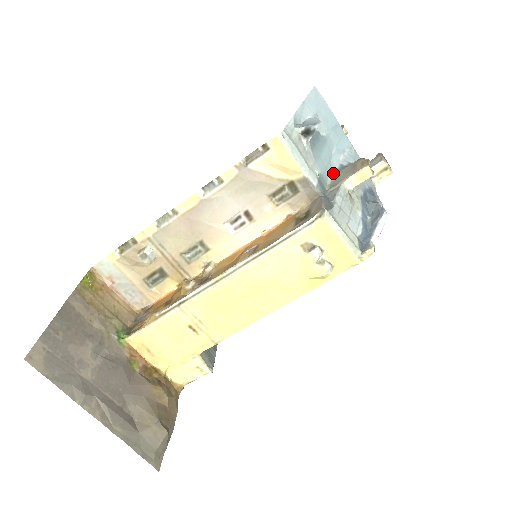
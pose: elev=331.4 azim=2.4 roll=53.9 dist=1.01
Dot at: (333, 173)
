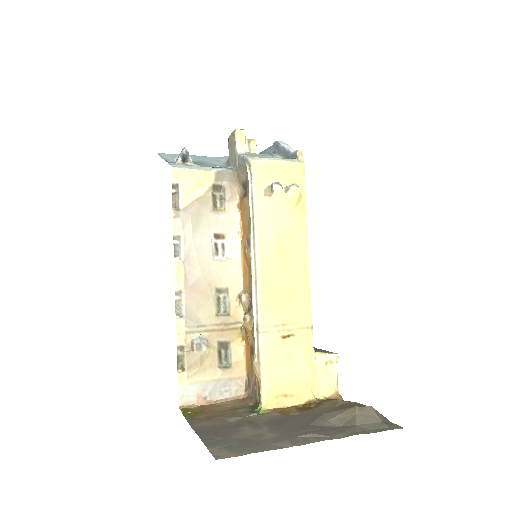
Dot at: (227, 166)
